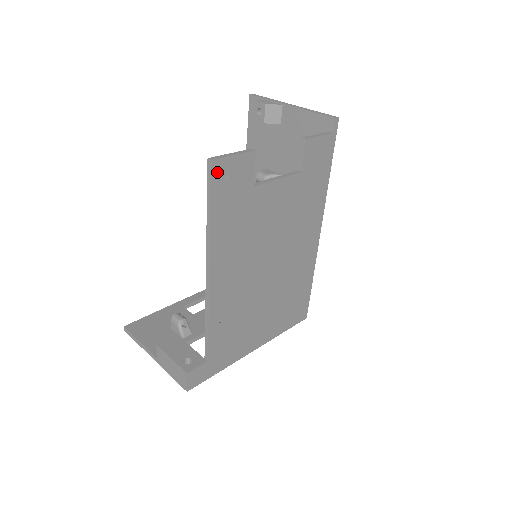
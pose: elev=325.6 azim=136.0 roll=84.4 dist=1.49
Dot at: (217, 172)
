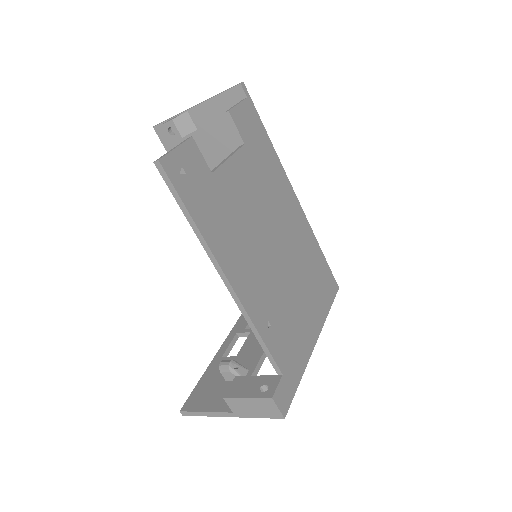
Dot at: (170, 171)
